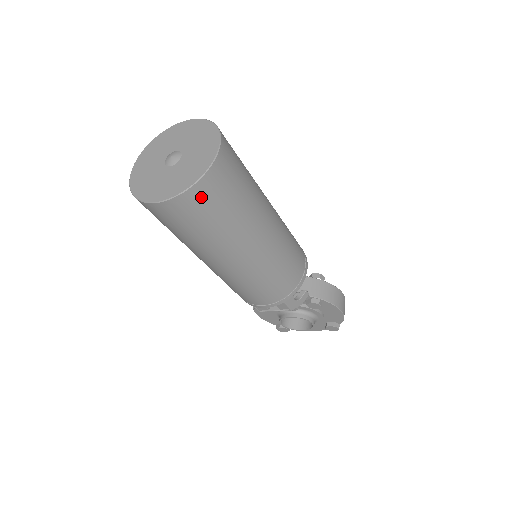
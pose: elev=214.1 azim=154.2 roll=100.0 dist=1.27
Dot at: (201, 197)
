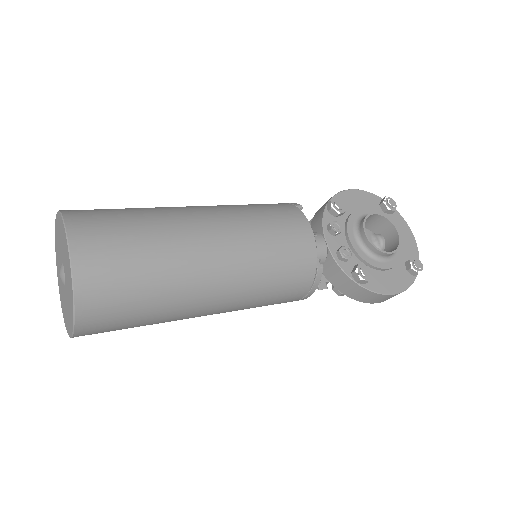
Dot at: occluded
